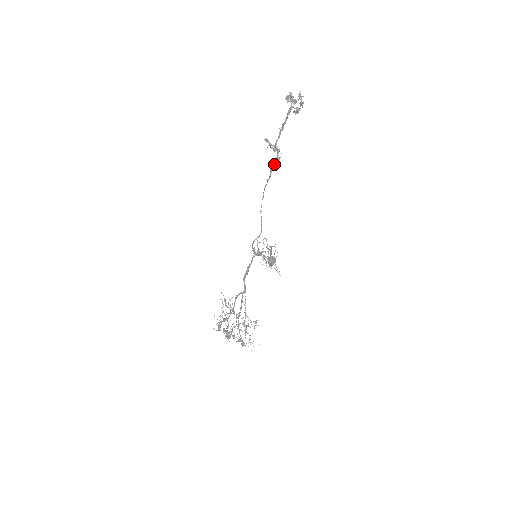
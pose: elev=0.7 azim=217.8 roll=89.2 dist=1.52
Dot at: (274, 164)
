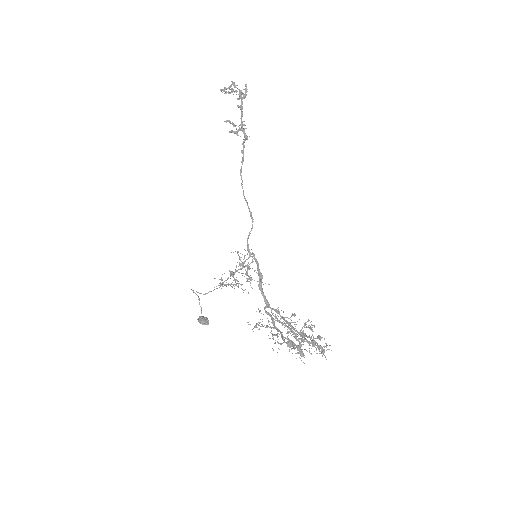
Dot at: occluded
